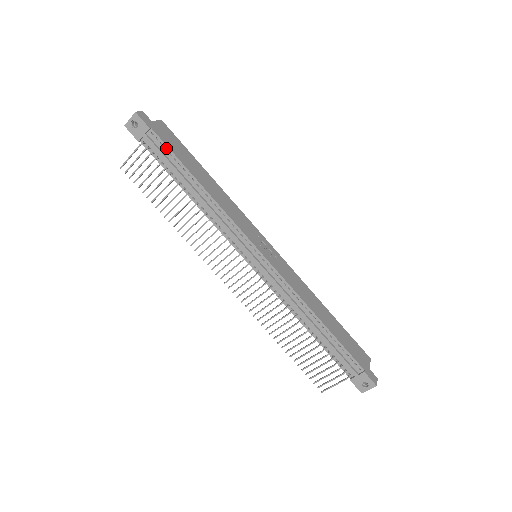
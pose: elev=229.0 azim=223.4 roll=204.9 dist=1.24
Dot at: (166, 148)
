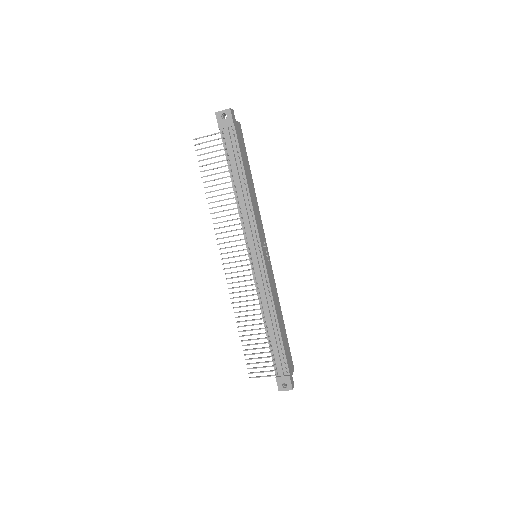
Dot at: (237, 146)
